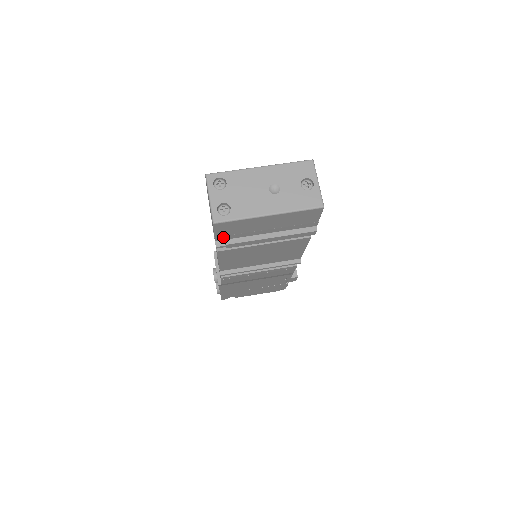
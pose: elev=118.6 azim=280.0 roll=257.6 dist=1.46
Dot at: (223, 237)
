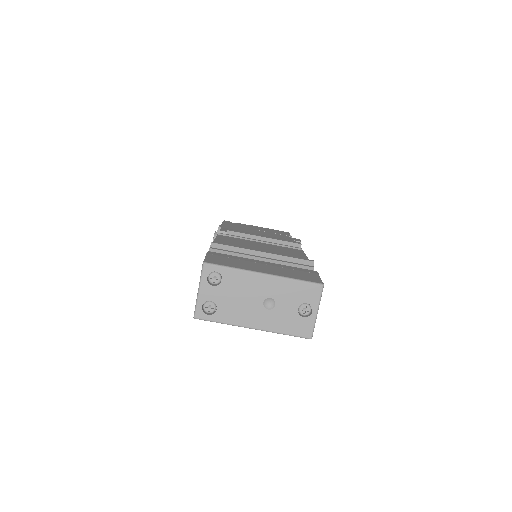
Dot at: occluded
